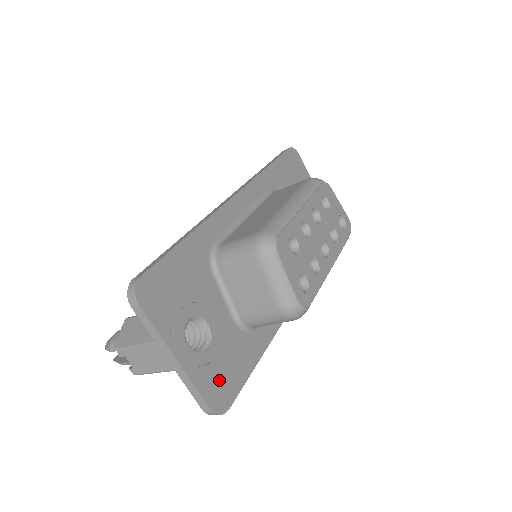
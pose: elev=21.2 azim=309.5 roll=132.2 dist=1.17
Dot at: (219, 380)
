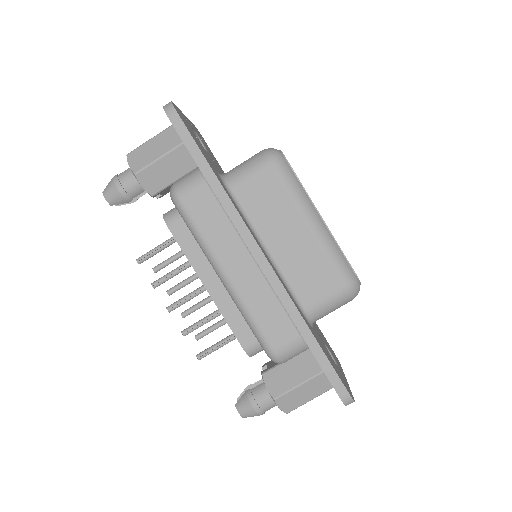
Dot at: (188, 126)
